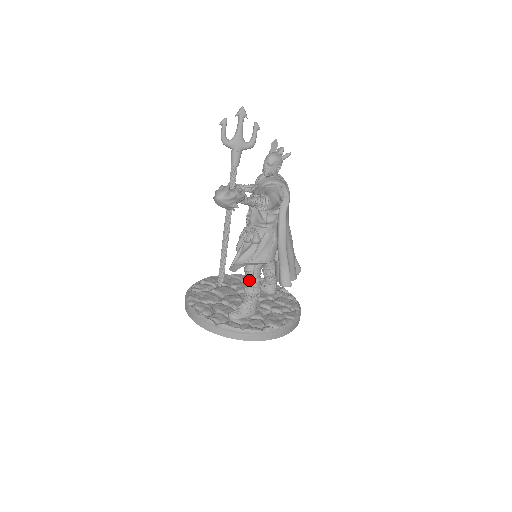
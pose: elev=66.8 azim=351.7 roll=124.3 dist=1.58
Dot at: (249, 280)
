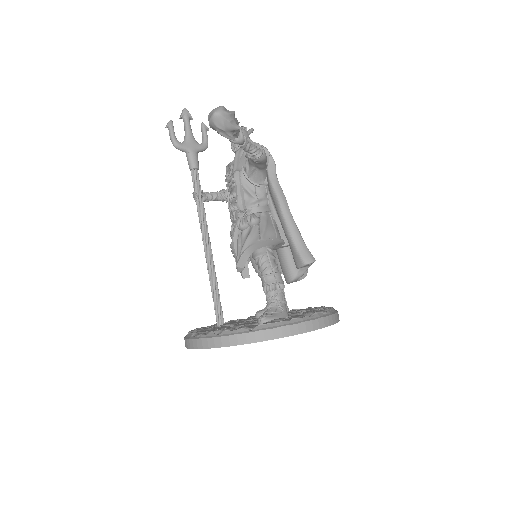
Dot at: (266, 267)
